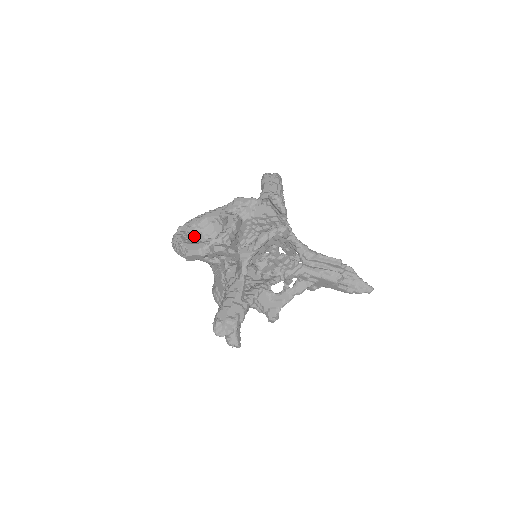
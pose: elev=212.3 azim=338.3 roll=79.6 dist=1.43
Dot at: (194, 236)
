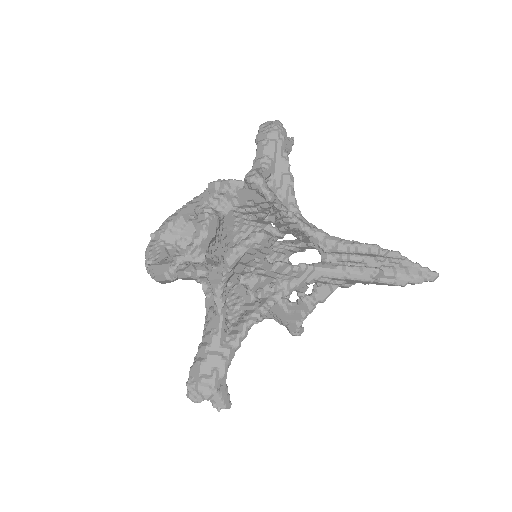
Dot at: (170, 244)
